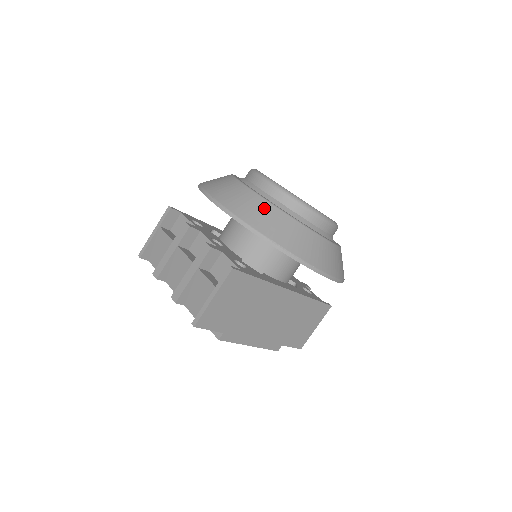
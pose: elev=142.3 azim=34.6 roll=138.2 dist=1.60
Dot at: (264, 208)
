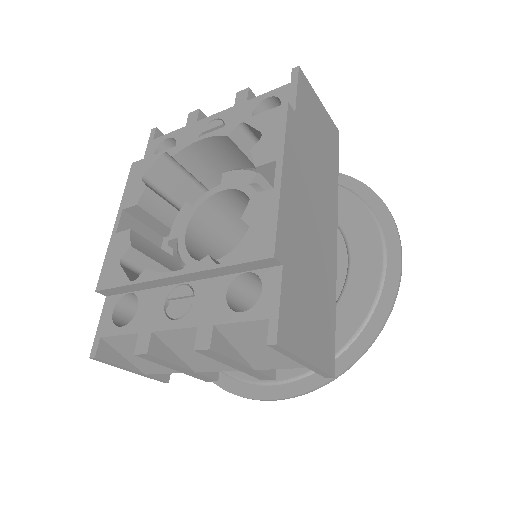
Dot at: occluded
